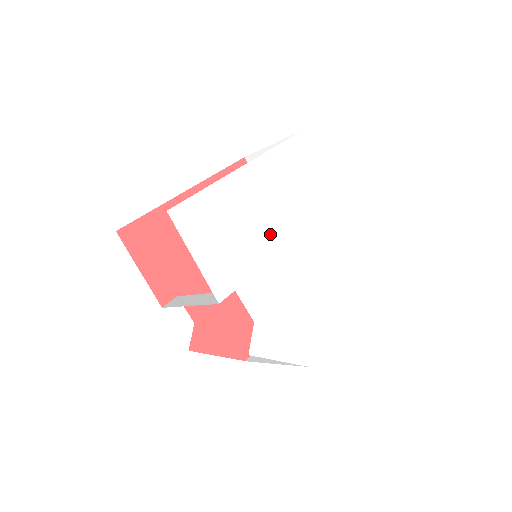
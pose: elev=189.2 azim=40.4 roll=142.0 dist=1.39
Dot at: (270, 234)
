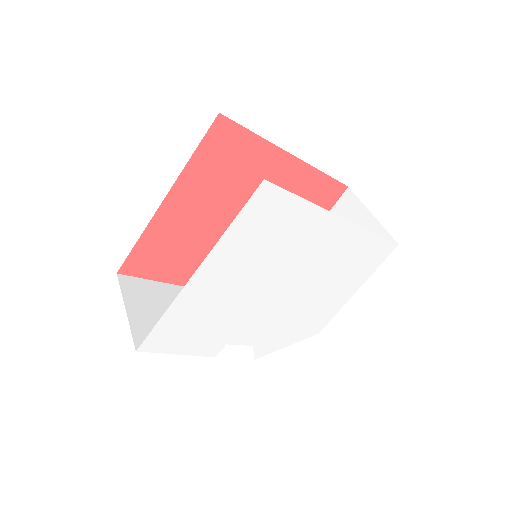
Dot at: (249, 296)
